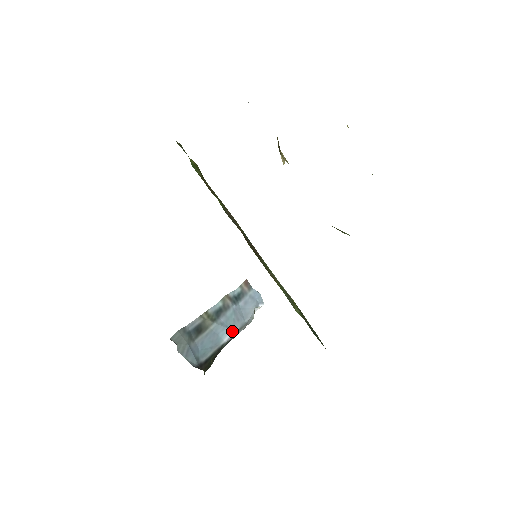
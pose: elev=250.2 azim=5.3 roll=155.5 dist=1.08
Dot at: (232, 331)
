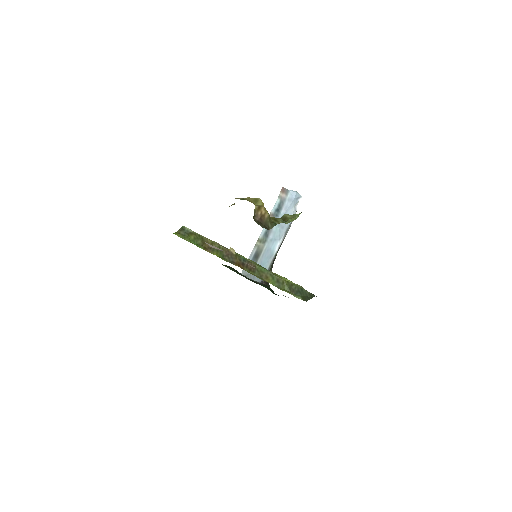
Dot at: (280, 240)
